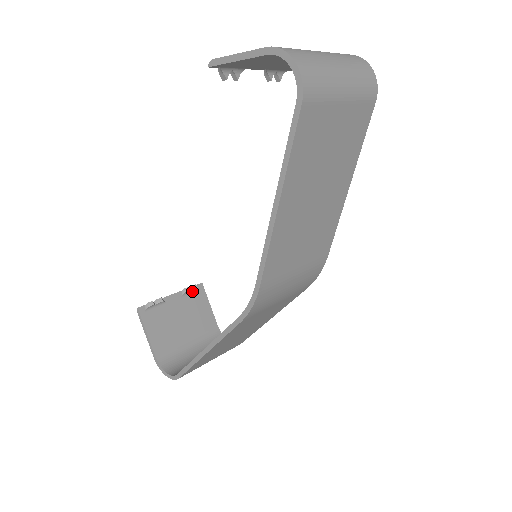
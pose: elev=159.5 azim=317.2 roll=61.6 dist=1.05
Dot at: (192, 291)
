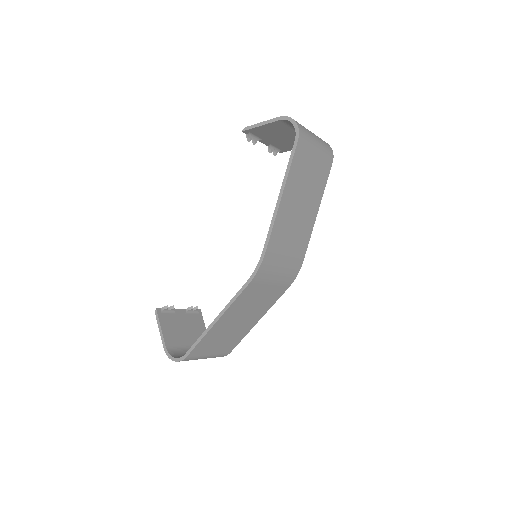
Dot at: (193, 312)
